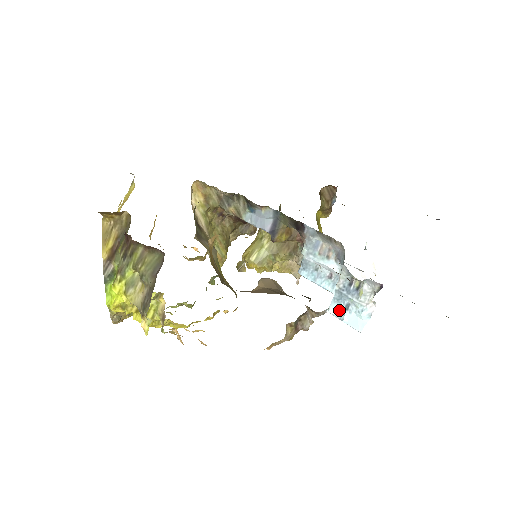
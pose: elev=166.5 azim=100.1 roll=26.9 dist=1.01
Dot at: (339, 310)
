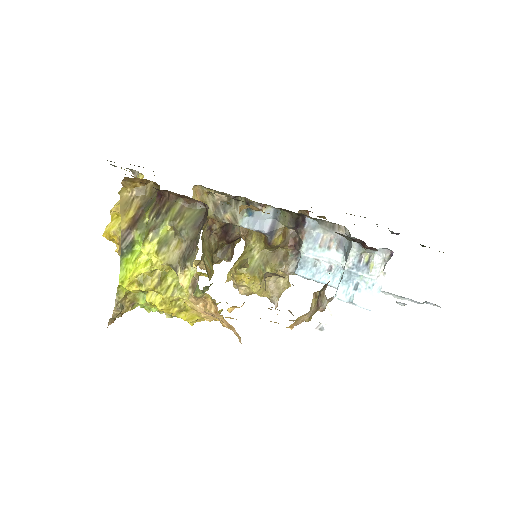
Dot at: (348, 292)
